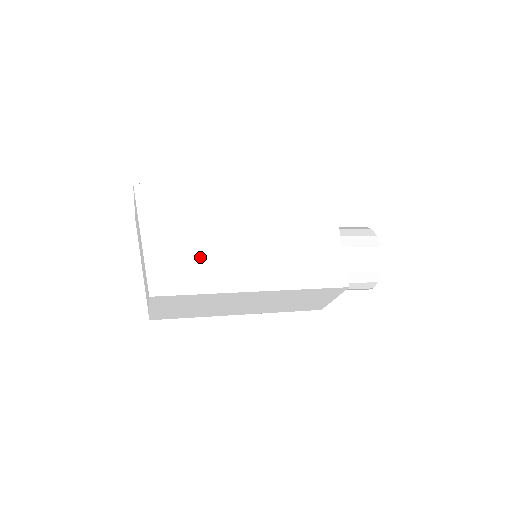
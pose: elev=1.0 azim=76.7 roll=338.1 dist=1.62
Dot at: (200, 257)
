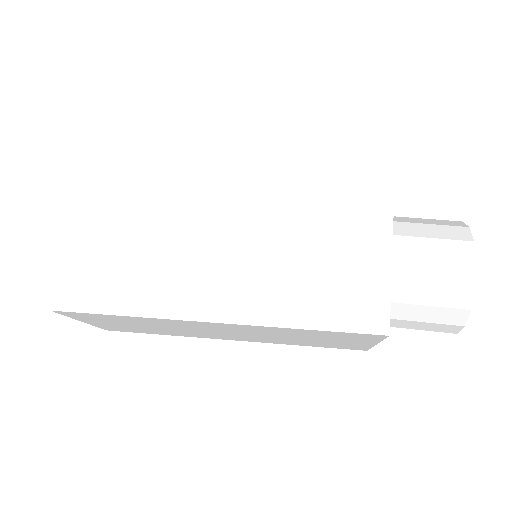
Dot at: (139, 255)
